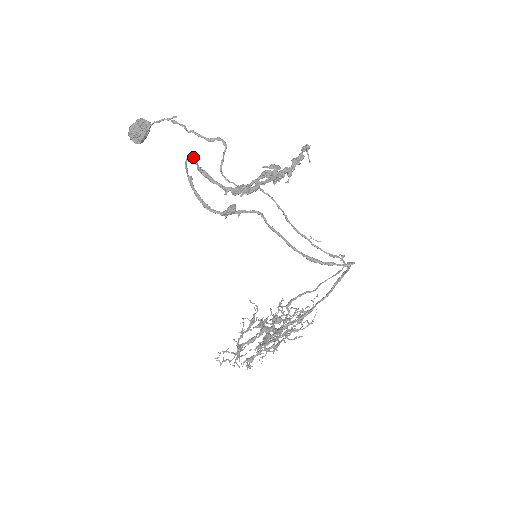
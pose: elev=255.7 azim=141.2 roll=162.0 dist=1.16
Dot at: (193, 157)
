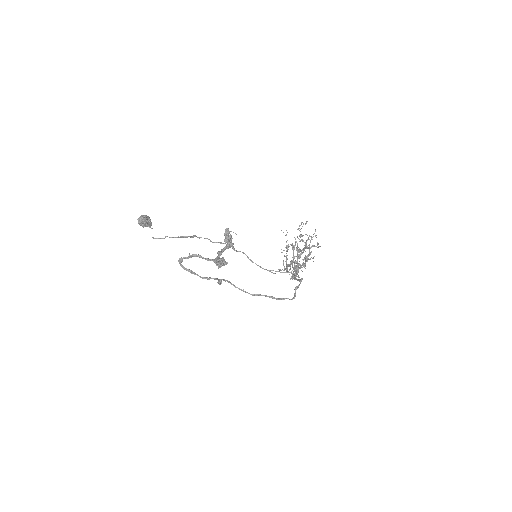
Dot at: (181, 260)
